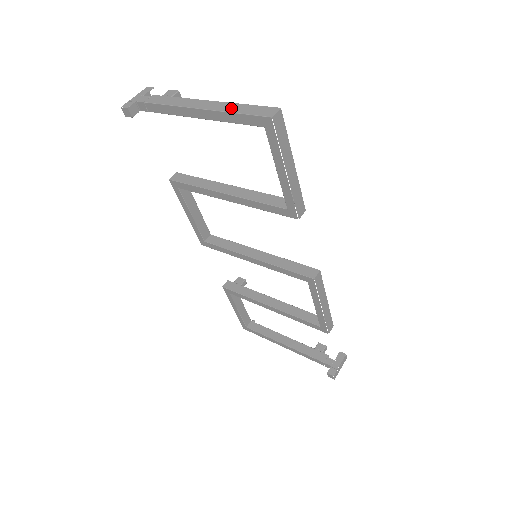
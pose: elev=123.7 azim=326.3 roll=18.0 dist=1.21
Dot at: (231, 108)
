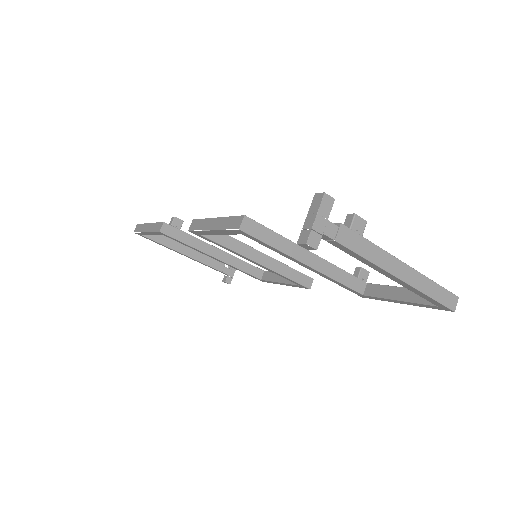
Dot at: (426, 287)
